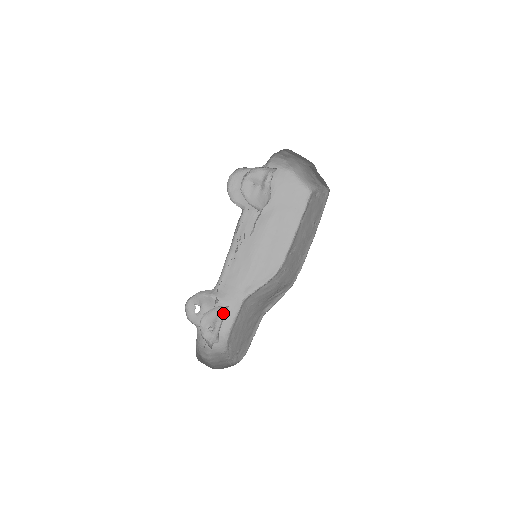
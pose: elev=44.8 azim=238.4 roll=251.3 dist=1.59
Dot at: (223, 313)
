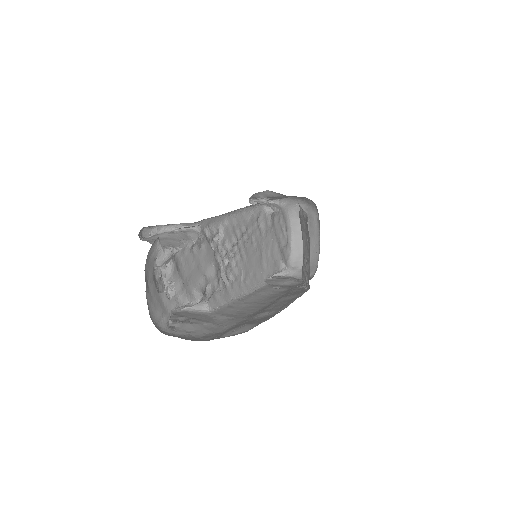
Dot at: occluded
